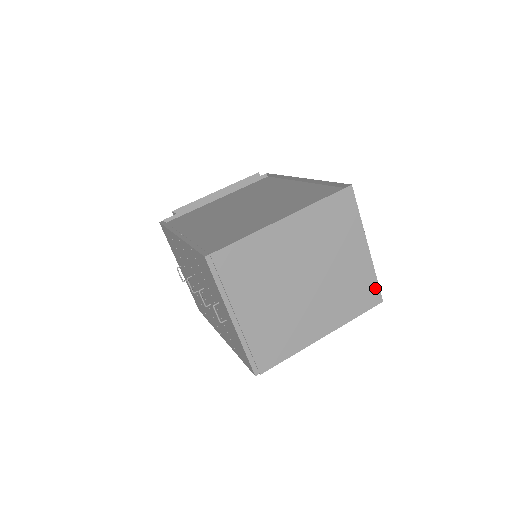
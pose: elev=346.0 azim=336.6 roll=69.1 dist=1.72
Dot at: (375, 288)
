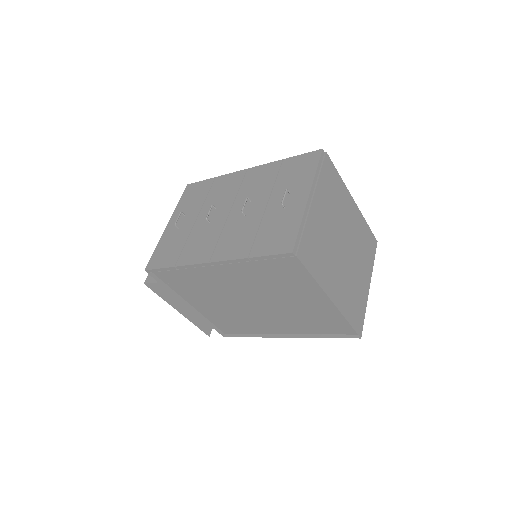
Dot at: (362, 320)
